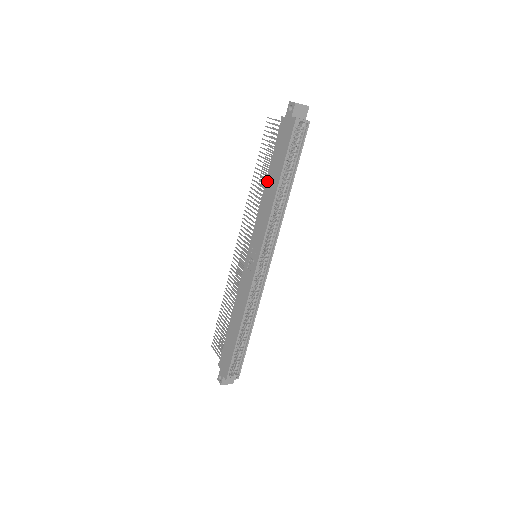
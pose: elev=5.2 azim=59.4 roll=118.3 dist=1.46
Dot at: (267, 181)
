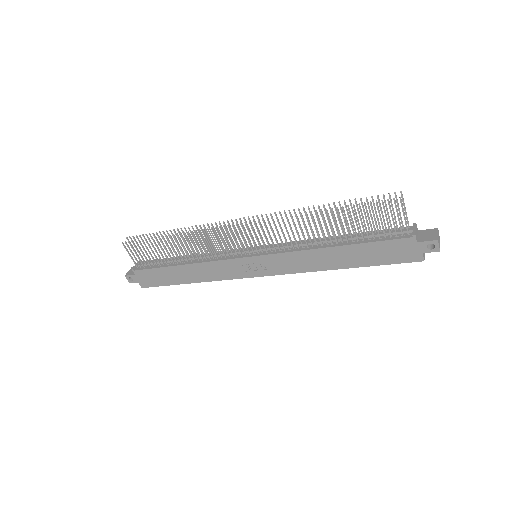
Dot at: (337, 250)
